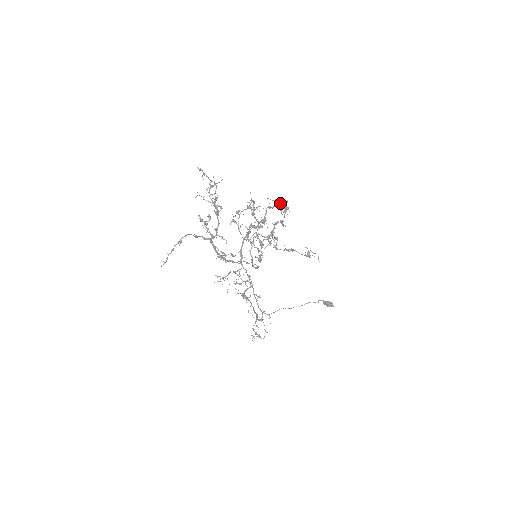
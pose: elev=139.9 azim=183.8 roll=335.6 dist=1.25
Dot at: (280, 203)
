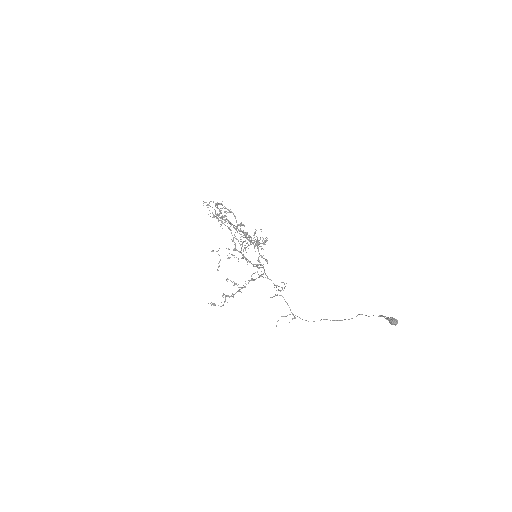
Dot at: occluded
